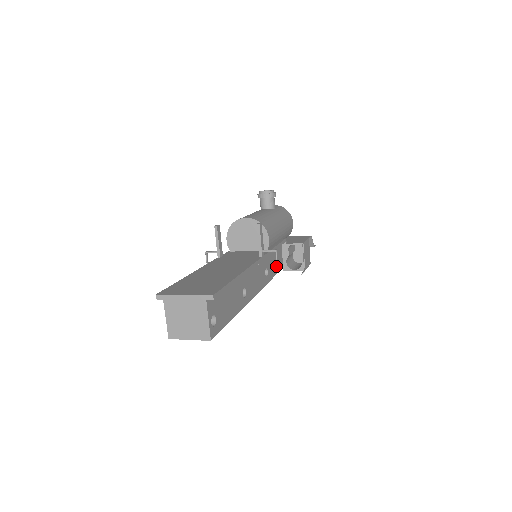
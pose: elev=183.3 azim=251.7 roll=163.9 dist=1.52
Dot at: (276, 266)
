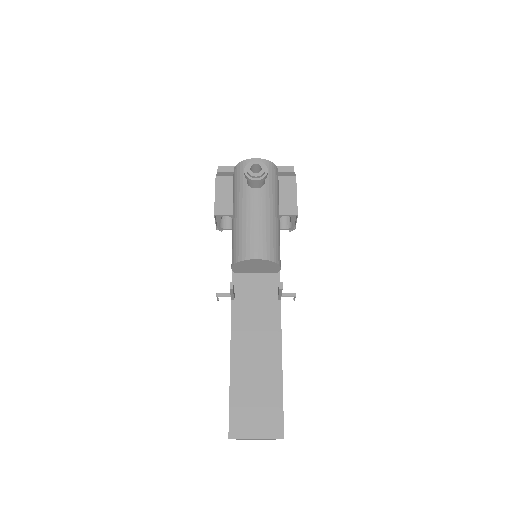
Dot at: occluded
